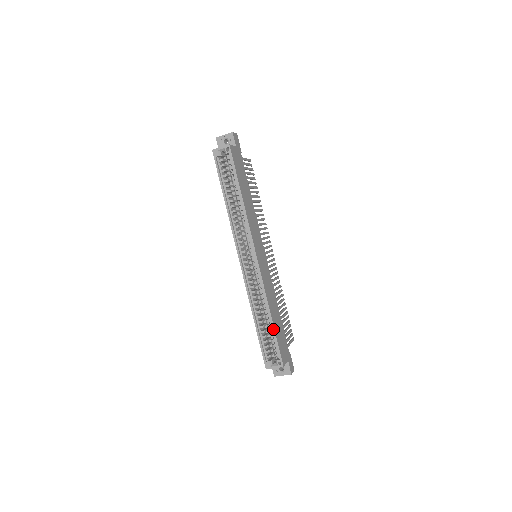
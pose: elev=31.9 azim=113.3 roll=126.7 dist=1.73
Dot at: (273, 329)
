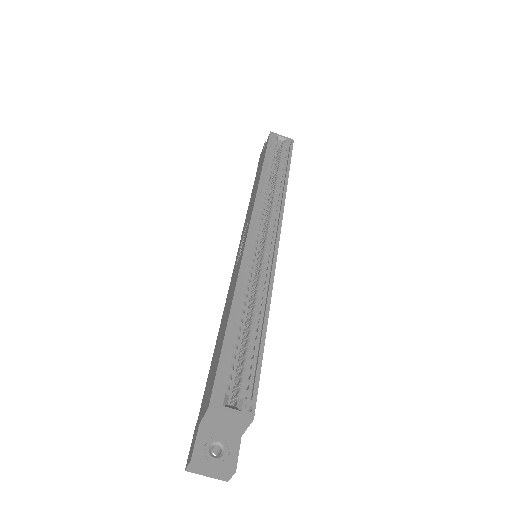
Dot at: (263, 338)
